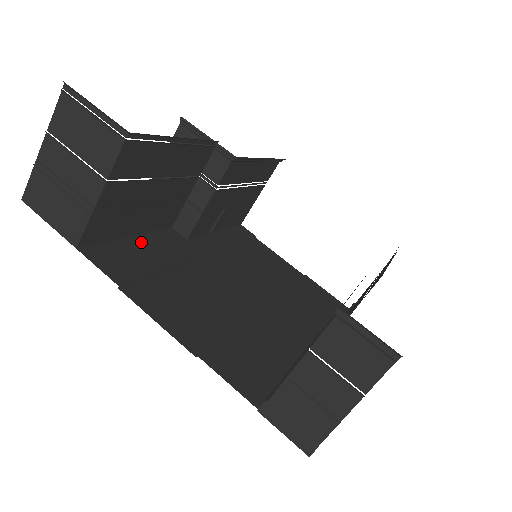
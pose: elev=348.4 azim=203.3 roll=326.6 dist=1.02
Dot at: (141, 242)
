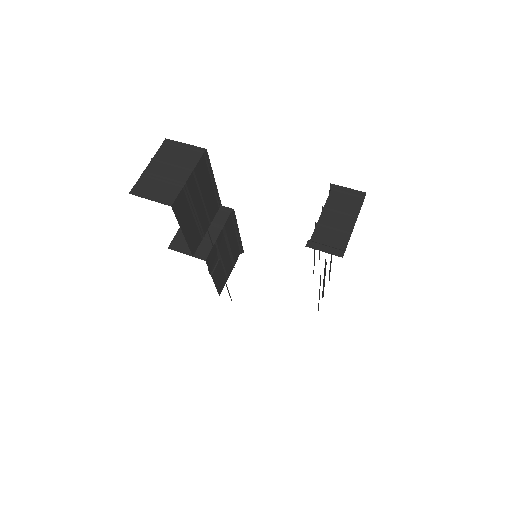
Dot at: occluded
